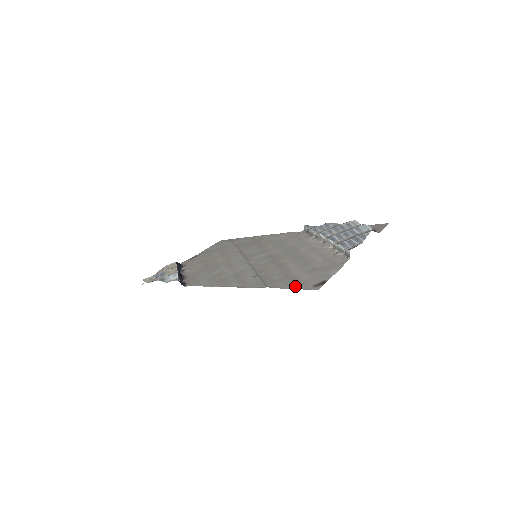
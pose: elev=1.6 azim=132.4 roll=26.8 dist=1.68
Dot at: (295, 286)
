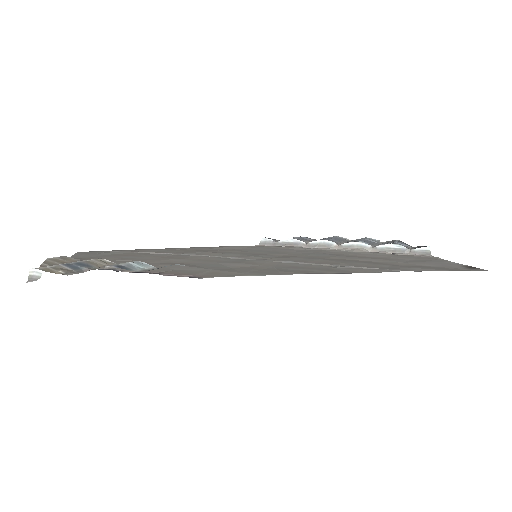
Dot at: (446, 269)
